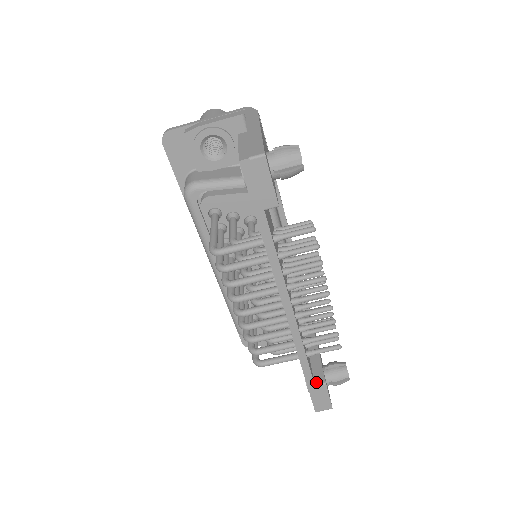
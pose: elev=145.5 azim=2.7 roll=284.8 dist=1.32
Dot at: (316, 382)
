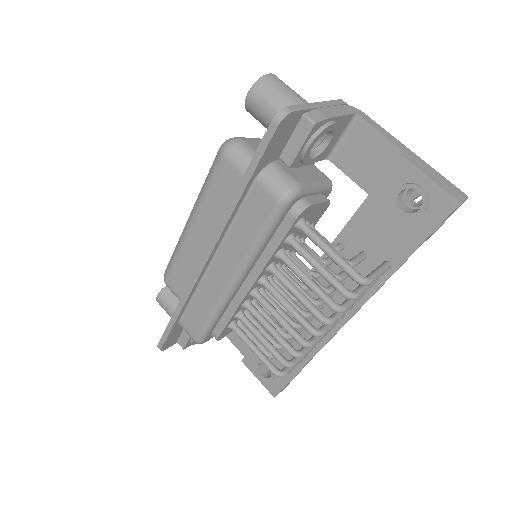
Dot at: occluded
